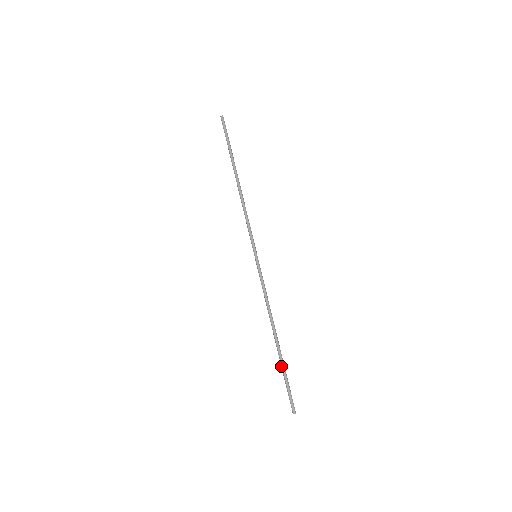
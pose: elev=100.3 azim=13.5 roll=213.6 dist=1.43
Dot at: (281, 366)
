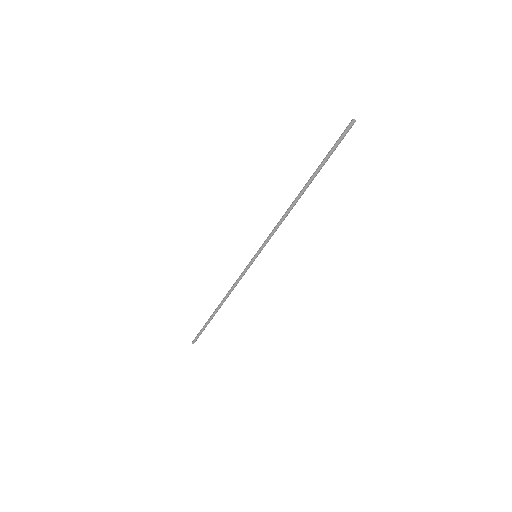
Dot at: (207, 322)
